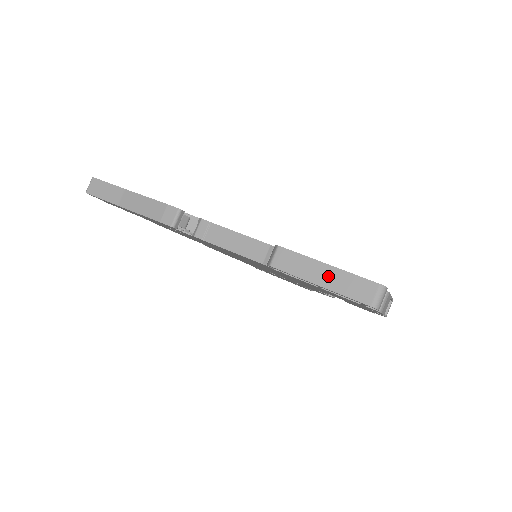
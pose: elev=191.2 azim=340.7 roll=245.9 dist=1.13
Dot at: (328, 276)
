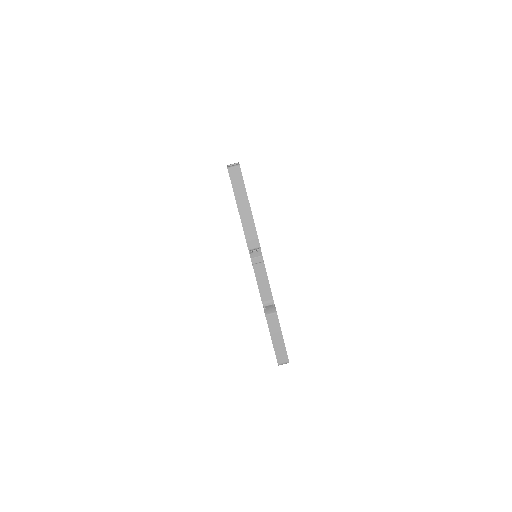
Dot at: (278, 341)
